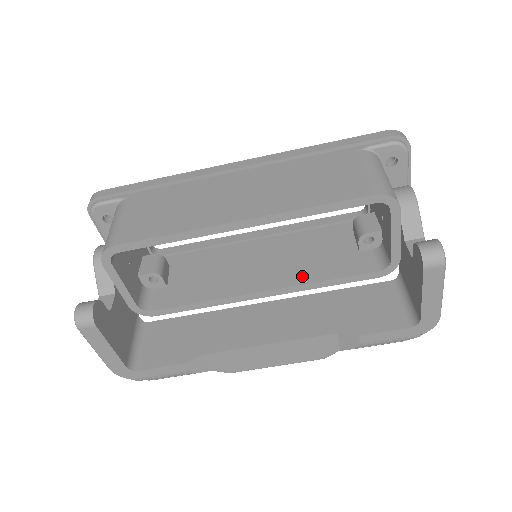
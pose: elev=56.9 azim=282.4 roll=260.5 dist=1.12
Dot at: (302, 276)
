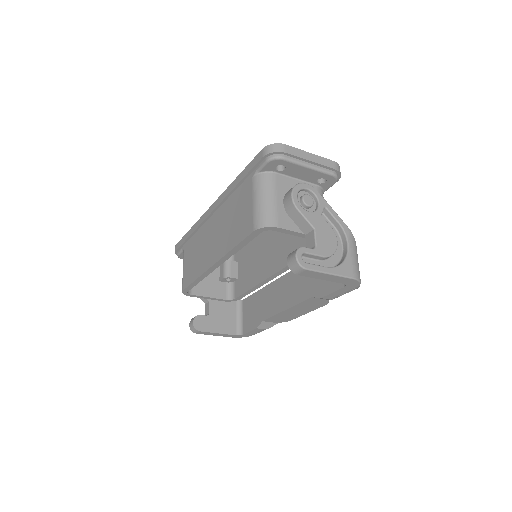
Dot at: (286, 259)
